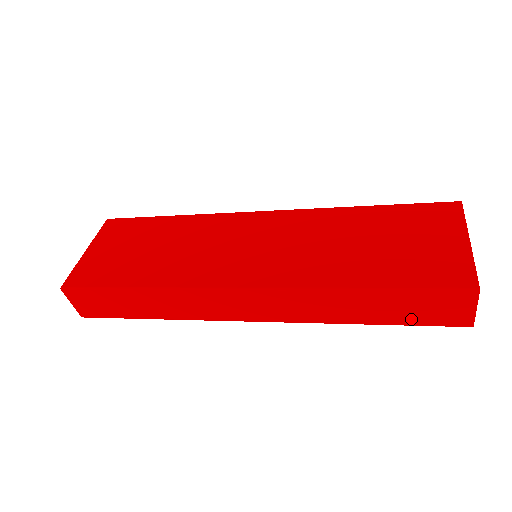
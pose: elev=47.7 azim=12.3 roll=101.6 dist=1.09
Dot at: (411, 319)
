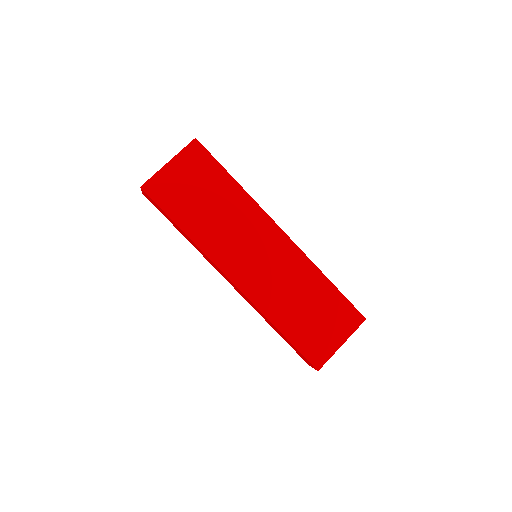
Dot at: (290, 345)
